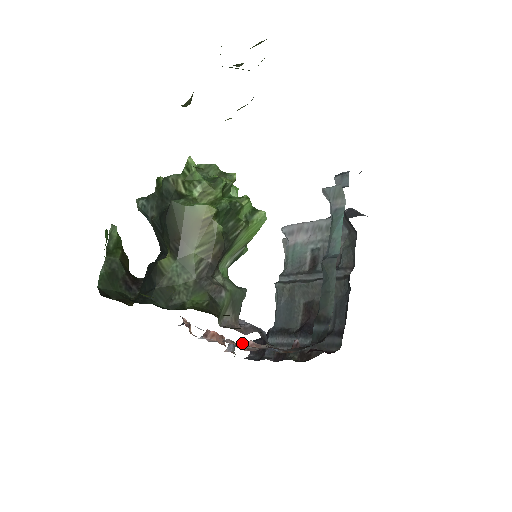
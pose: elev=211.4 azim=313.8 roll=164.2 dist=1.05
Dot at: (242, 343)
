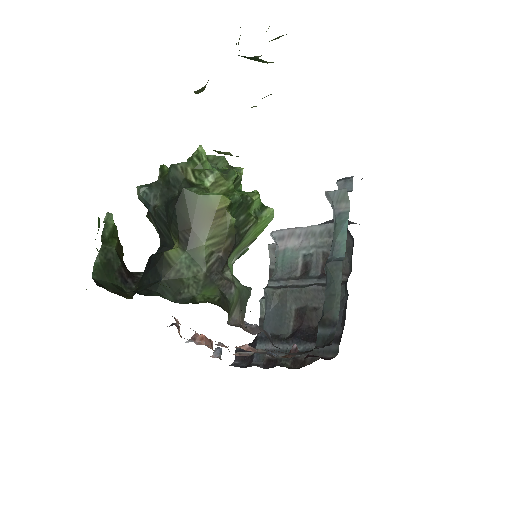
Dot at: (237, 347)
